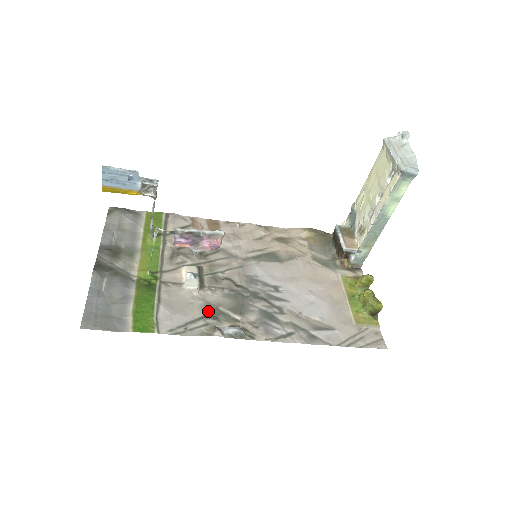
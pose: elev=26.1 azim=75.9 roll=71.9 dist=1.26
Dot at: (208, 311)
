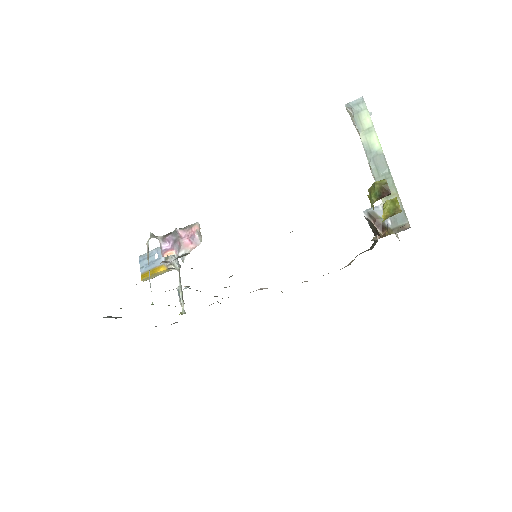
Dot at: occluded
